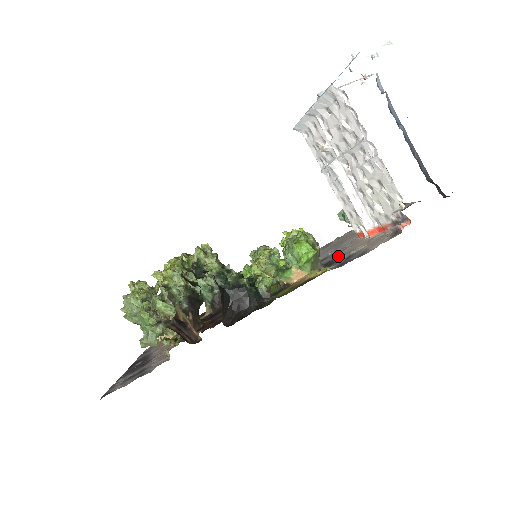
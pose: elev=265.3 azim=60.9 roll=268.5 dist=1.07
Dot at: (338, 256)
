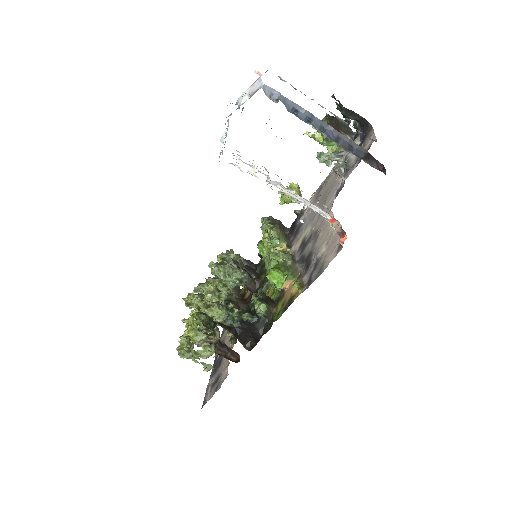
Dot at: (314, 247)
